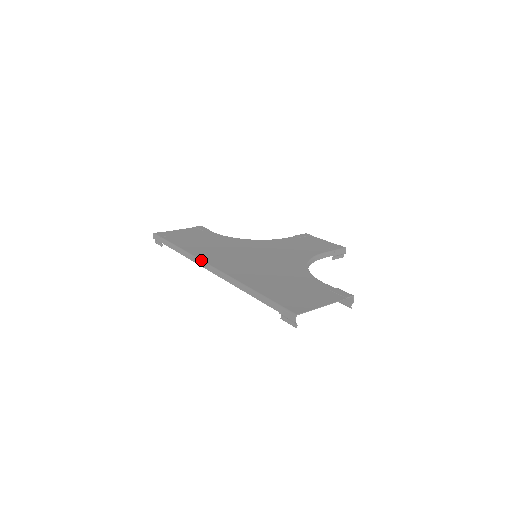
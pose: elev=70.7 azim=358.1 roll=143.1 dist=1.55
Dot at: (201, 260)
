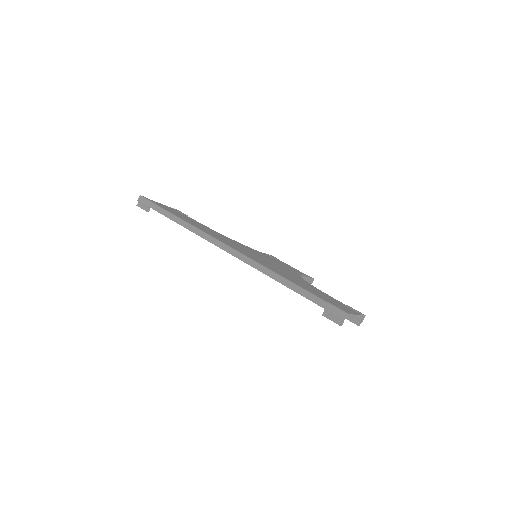
Dot at: (217, 239)
